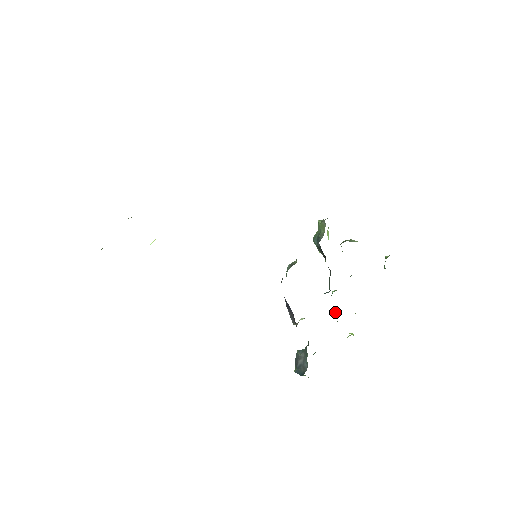
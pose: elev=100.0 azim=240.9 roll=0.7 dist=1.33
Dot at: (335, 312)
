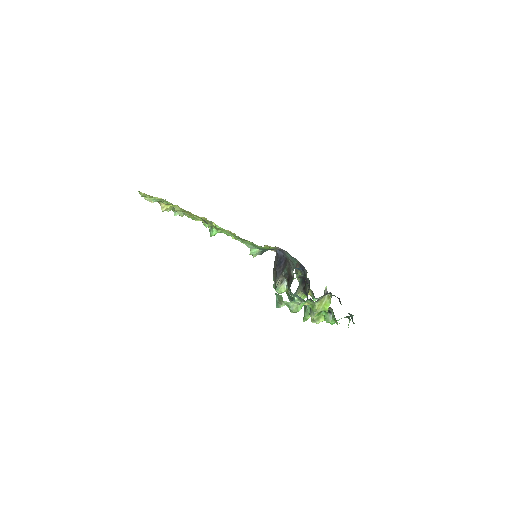
Dot at: (310, 308)
